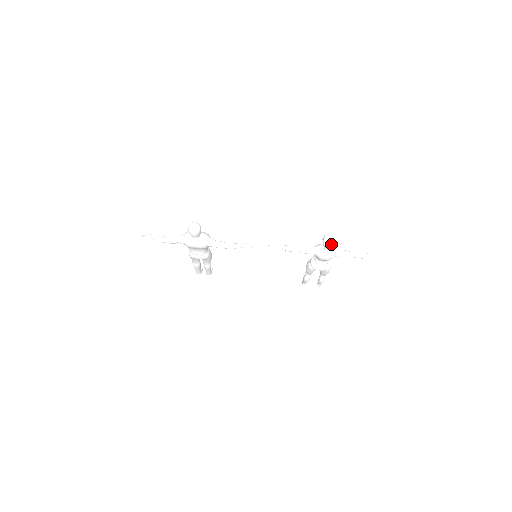
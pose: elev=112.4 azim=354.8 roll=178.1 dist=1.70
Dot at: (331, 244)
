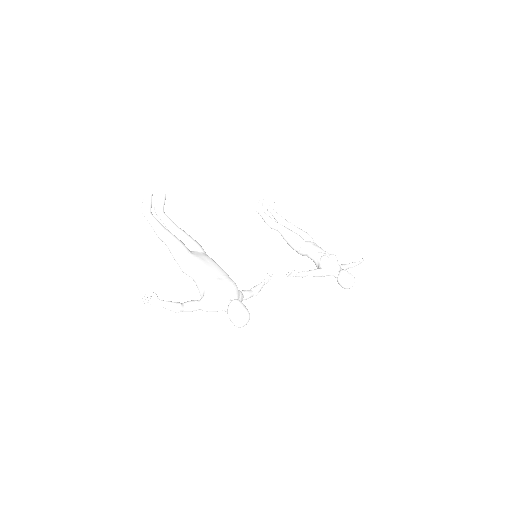
Dot at: (348, 288)
